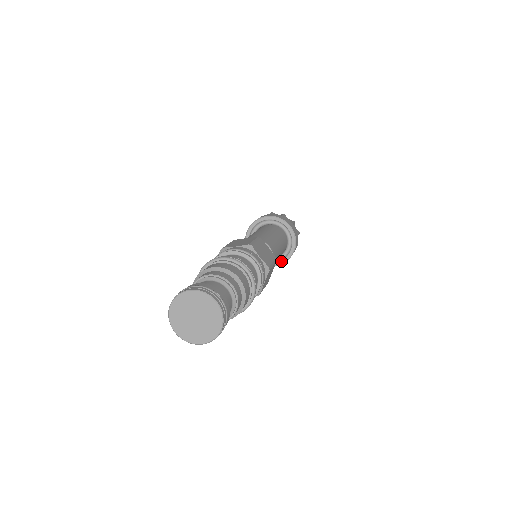
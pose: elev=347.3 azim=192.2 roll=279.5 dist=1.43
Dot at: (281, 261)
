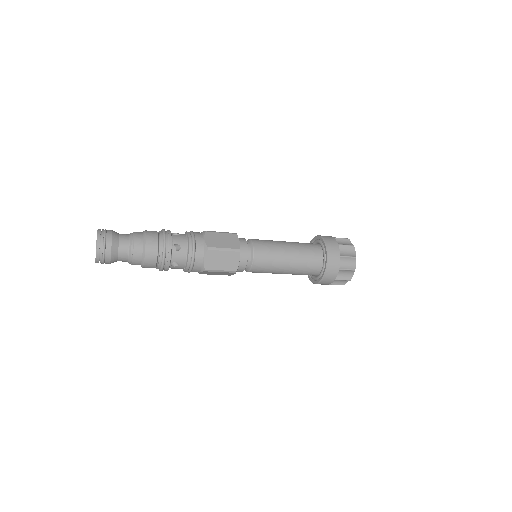
Dot at: (326, 260)
